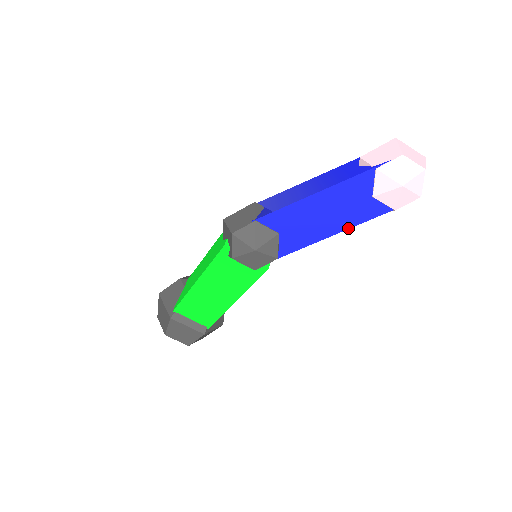
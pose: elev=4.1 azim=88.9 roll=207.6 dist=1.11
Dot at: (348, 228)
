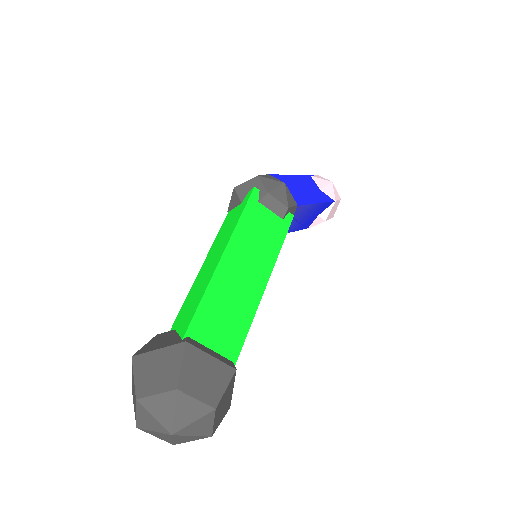
Dot at: (321, 202)
